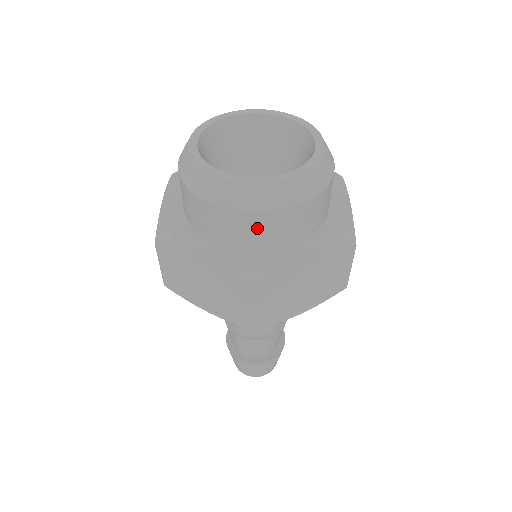
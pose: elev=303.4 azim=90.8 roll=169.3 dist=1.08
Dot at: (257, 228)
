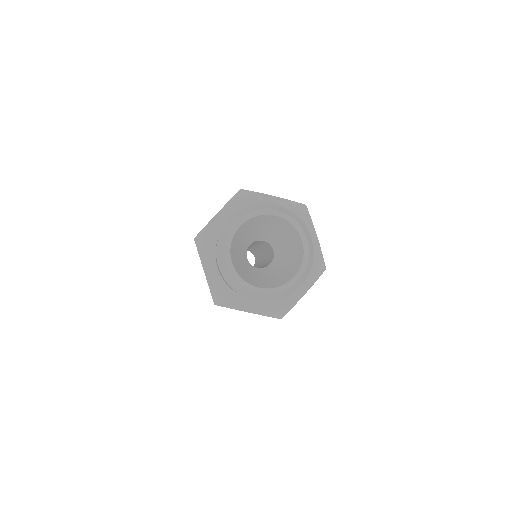
Dot at: occluded
